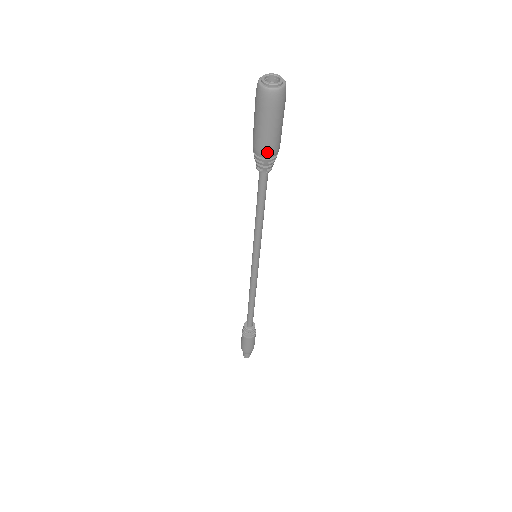
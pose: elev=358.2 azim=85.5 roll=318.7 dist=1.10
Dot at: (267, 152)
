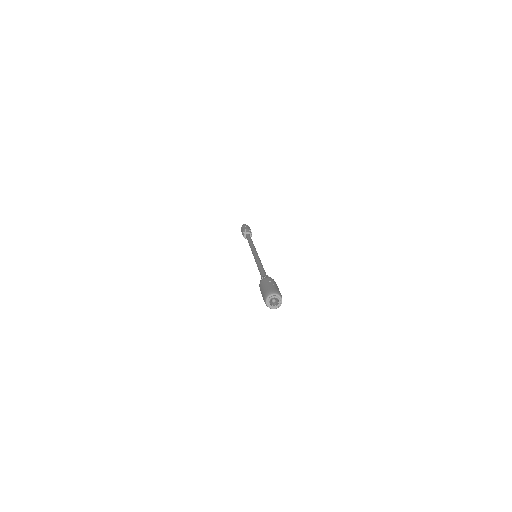
Dot at: occluded
